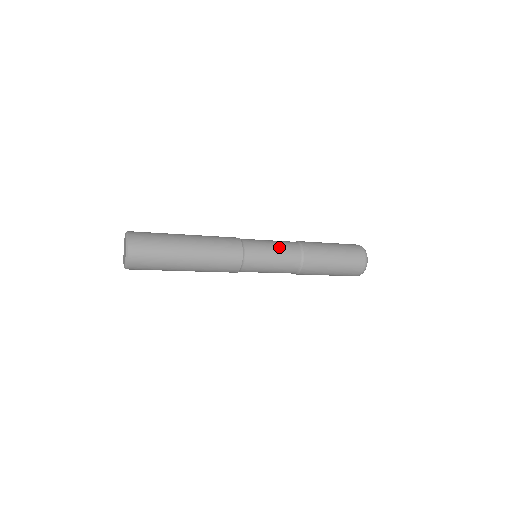
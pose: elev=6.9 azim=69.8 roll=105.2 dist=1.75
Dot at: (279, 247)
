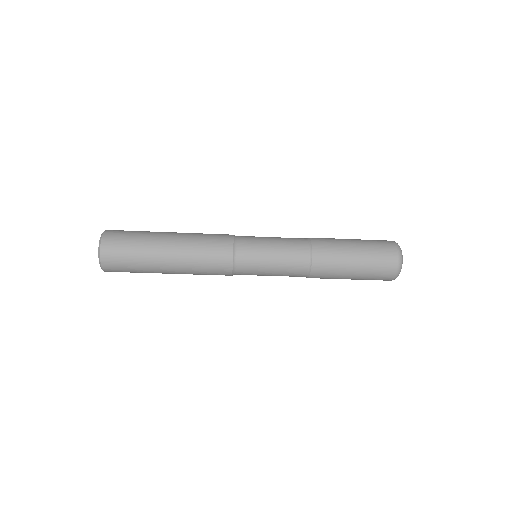
Dot at: occluded
